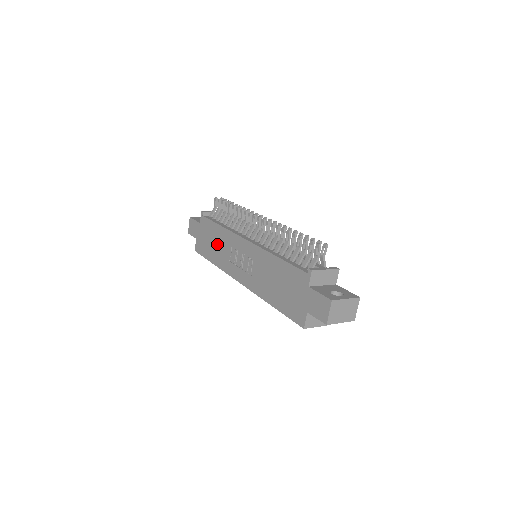
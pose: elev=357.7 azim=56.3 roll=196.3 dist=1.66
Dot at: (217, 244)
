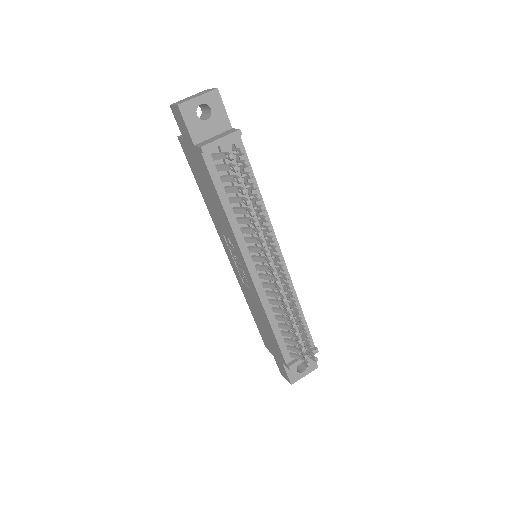
Dot at: (213, 204)
